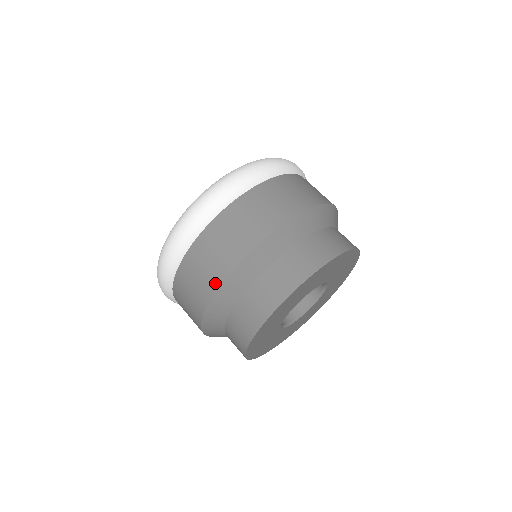
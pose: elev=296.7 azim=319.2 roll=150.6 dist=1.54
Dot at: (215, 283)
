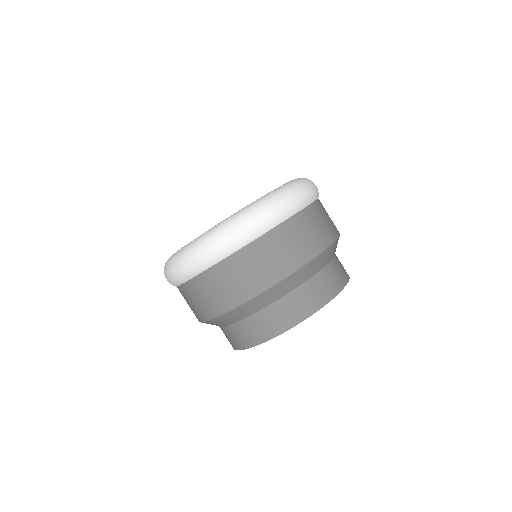
Dot at: (200, 318)
